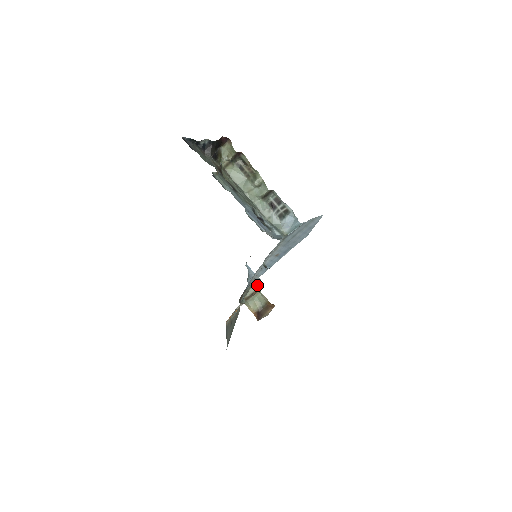
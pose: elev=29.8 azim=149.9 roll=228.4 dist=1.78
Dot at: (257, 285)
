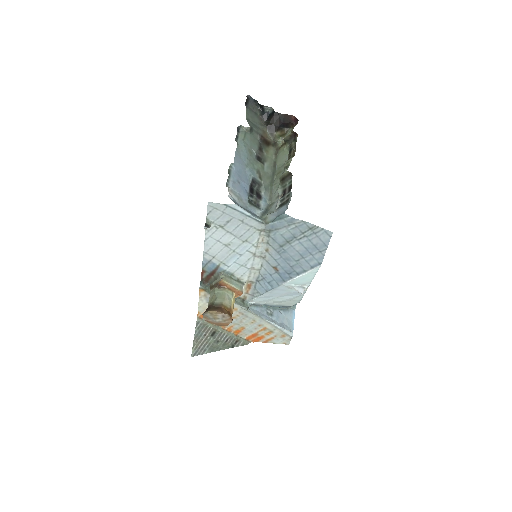
Dot at: (232, 283)
